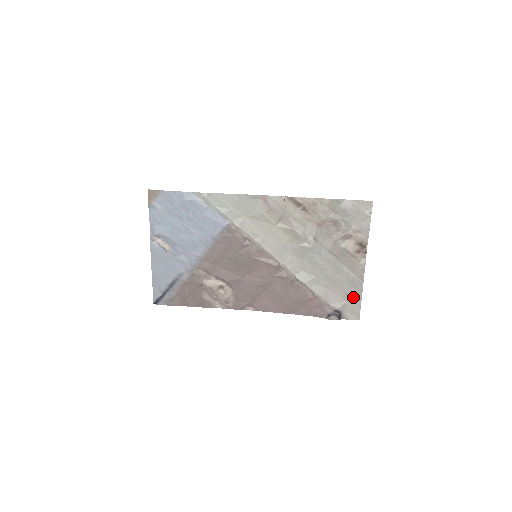
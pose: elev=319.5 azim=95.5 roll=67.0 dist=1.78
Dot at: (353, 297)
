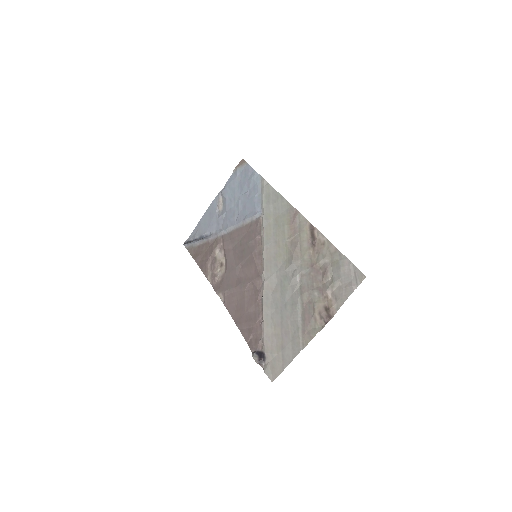
Dot at: (285, 355)
